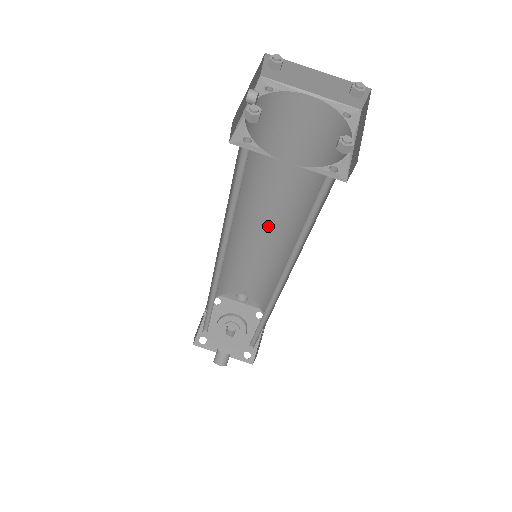
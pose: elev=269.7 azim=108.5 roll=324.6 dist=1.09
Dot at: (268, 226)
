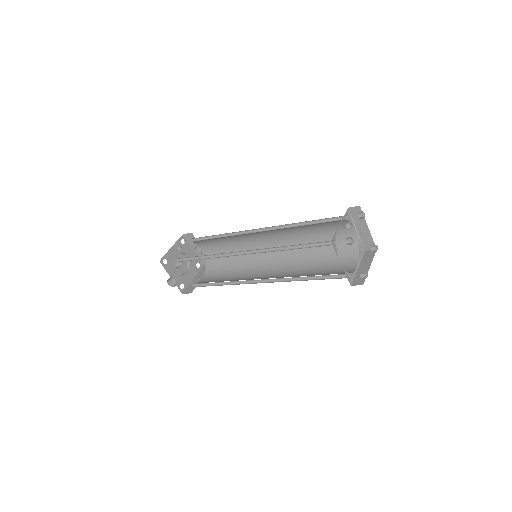
Dot at: (268, 242)
